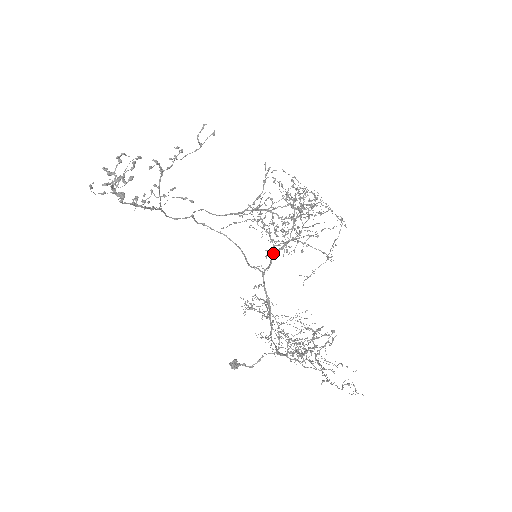
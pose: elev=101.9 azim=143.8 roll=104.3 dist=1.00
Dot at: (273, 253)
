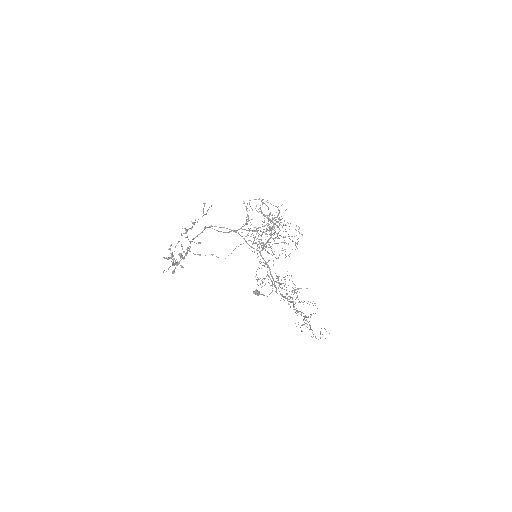
Dot at: occluded
